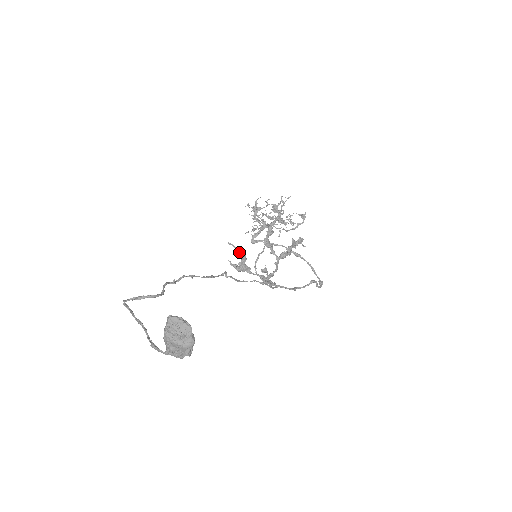
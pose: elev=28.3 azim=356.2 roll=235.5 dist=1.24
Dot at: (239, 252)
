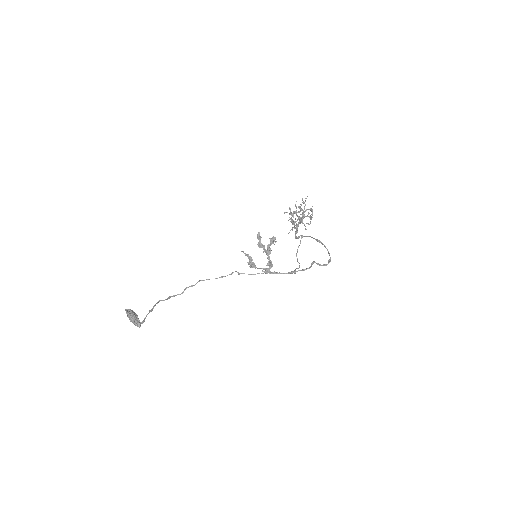
Dot at: (247, 256)
